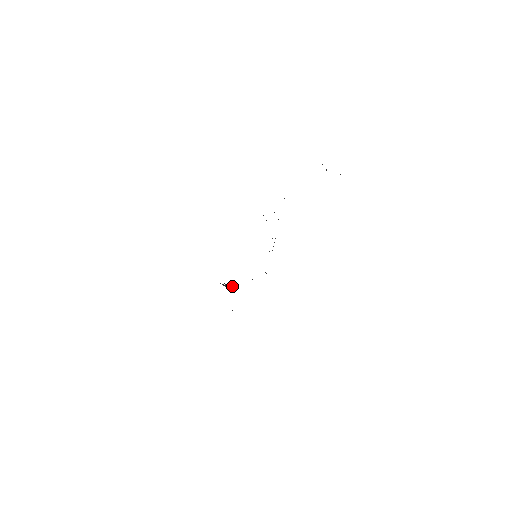
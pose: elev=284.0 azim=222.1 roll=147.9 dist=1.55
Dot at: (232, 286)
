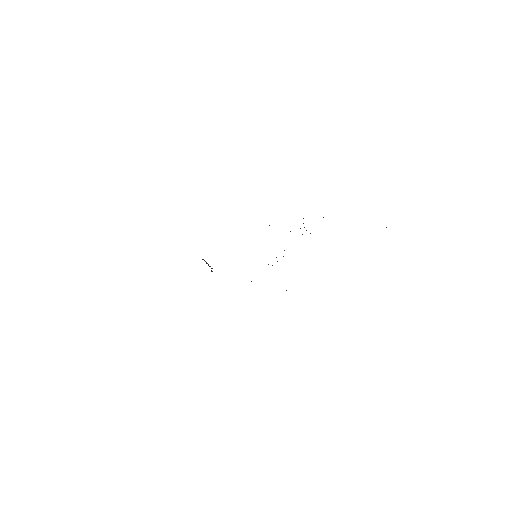
Dot at: occluded
